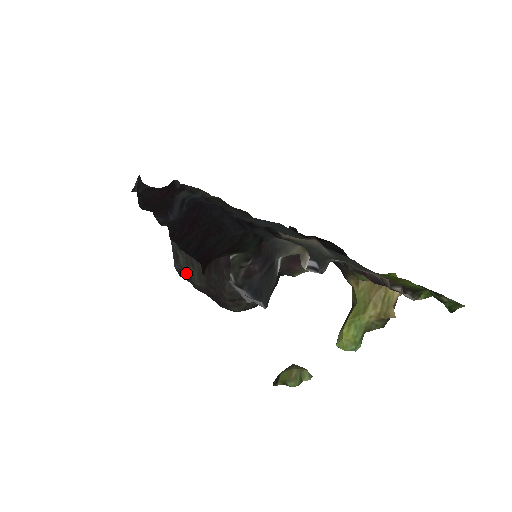
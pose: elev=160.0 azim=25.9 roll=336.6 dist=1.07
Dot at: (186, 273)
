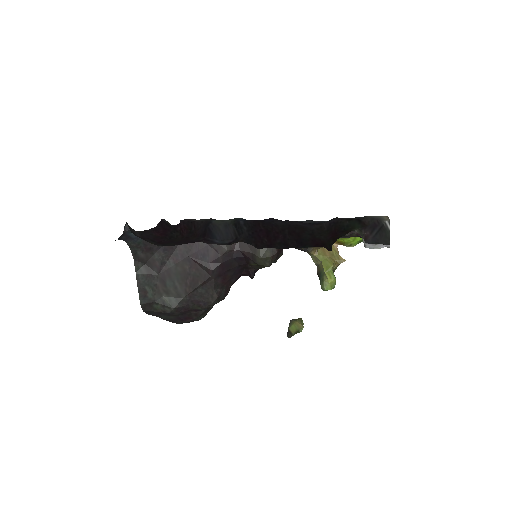
Dot at: (155, 304)
